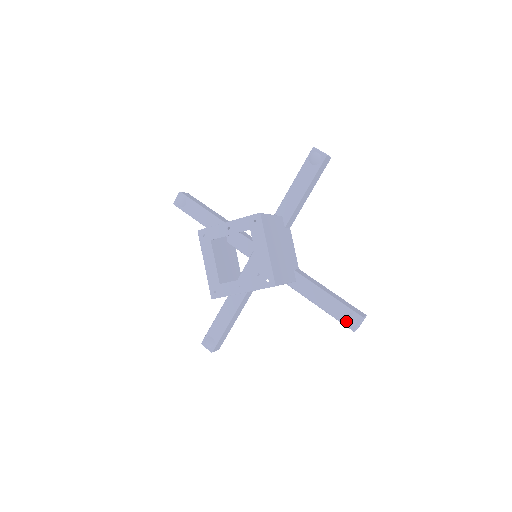
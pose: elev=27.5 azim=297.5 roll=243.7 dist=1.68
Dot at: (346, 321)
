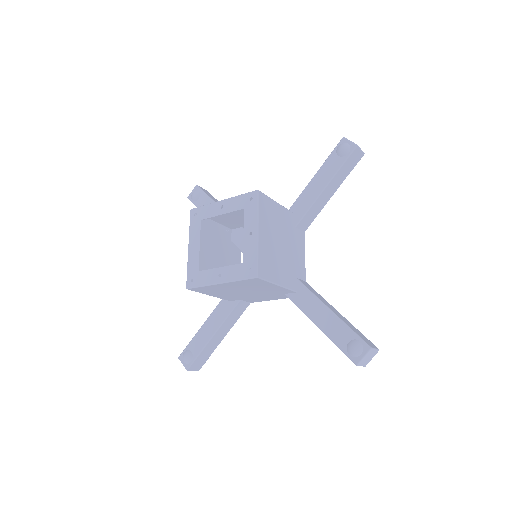
Dot at: (348, 349)
